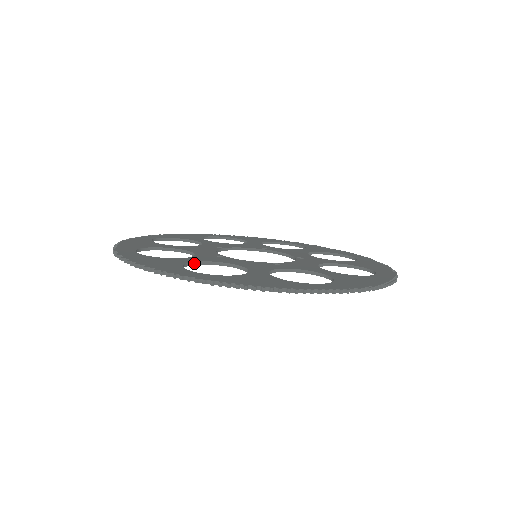
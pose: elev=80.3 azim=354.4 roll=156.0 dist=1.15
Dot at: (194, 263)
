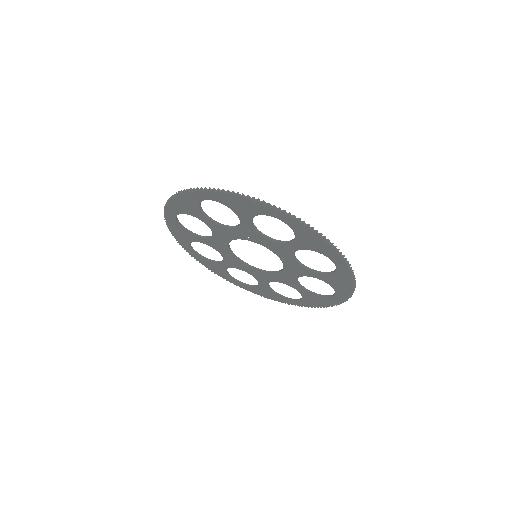
Dot at: (252, 222)
